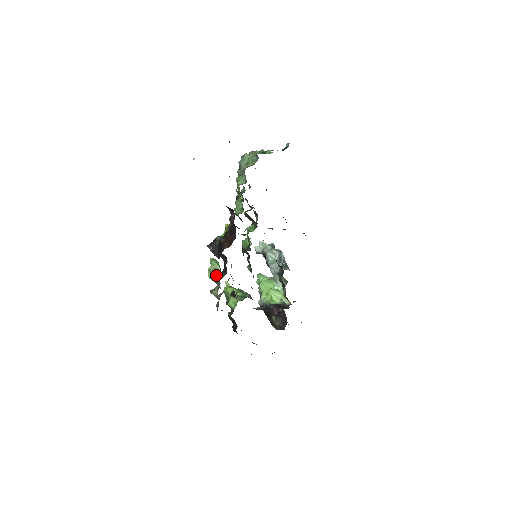
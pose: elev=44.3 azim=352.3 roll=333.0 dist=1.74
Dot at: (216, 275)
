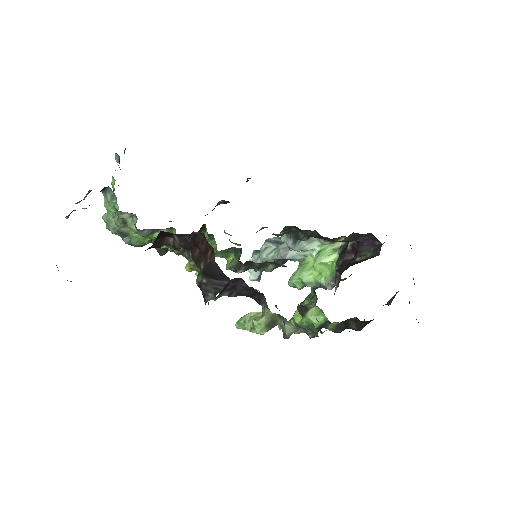
Dot at: (261, 318)
